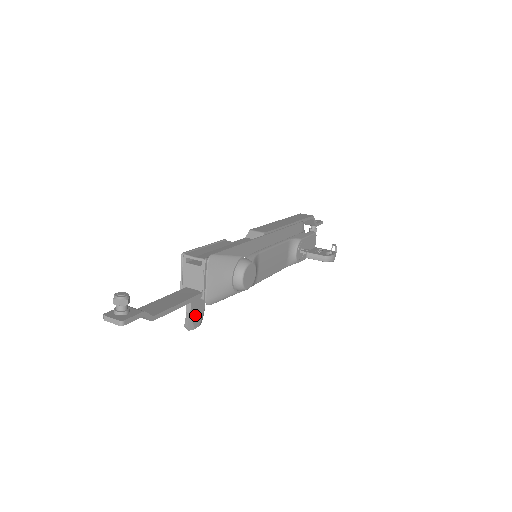
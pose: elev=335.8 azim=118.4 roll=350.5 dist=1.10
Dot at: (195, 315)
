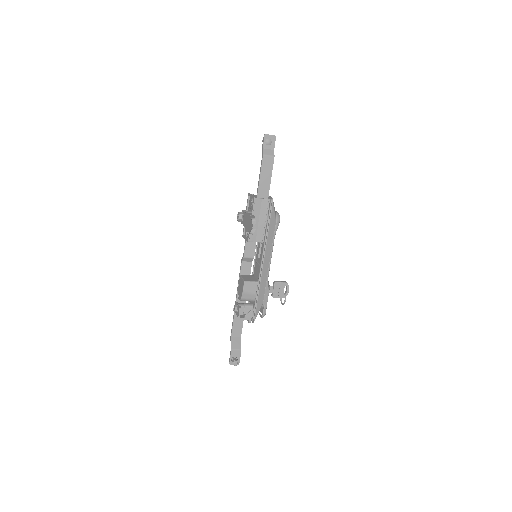
Dot at: occluded
